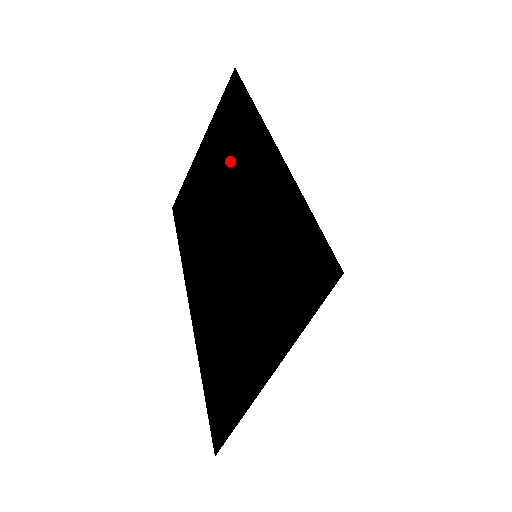
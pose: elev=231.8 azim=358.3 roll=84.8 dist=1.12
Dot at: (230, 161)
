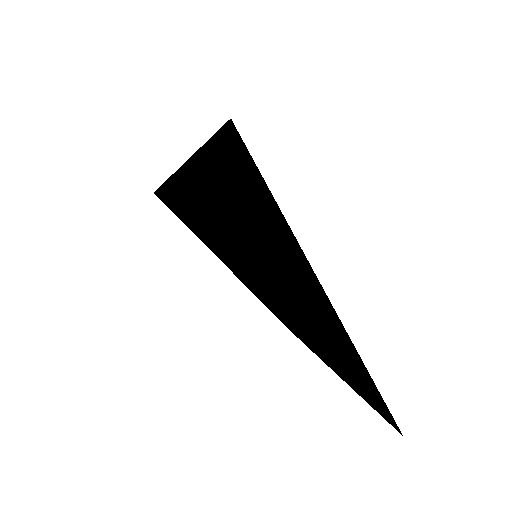
Dot at: (311, 319)
